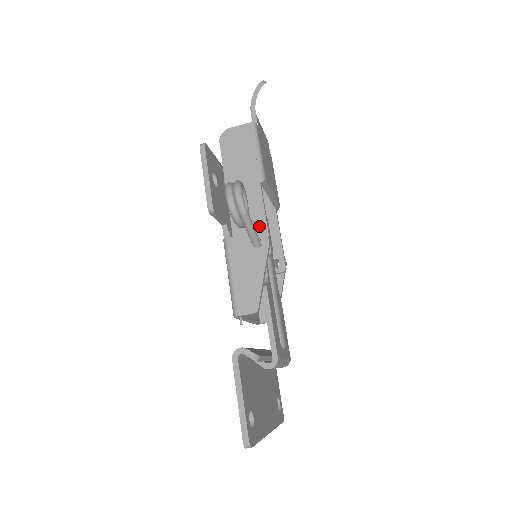
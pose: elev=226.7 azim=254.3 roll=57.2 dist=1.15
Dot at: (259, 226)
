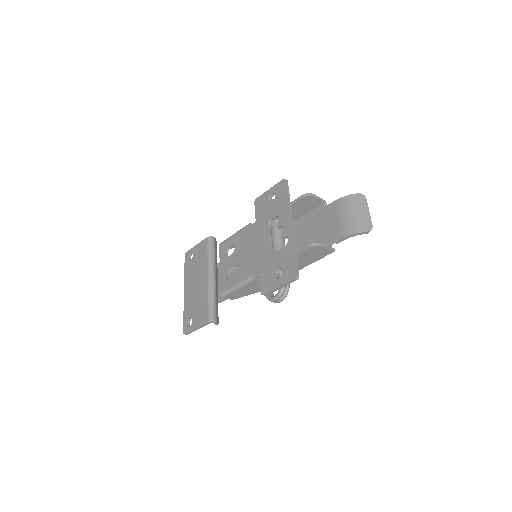
Dot at: occluded
